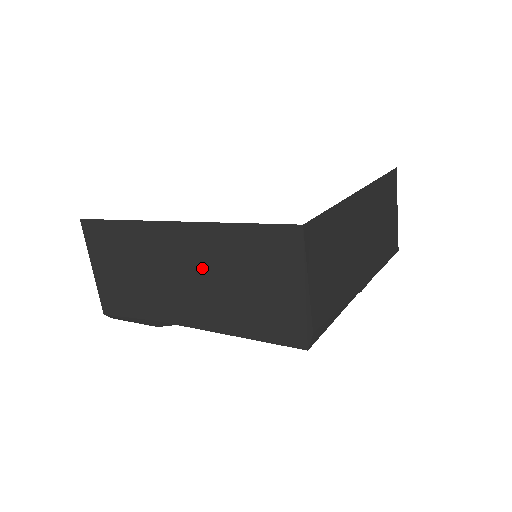
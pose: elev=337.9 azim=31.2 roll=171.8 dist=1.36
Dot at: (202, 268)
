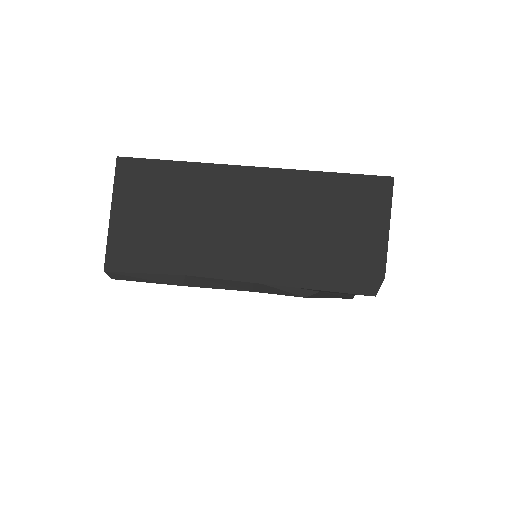
Dot at: (273, 214)
